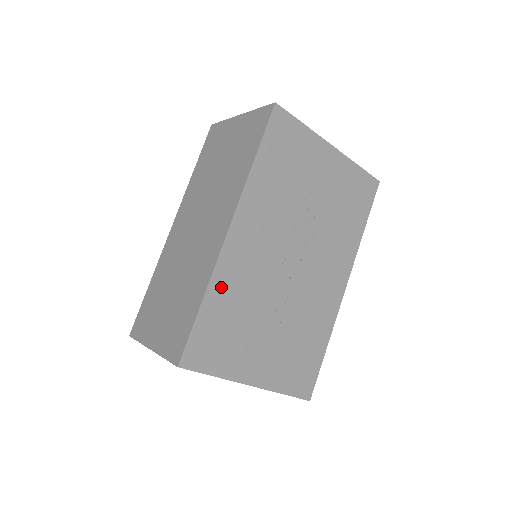
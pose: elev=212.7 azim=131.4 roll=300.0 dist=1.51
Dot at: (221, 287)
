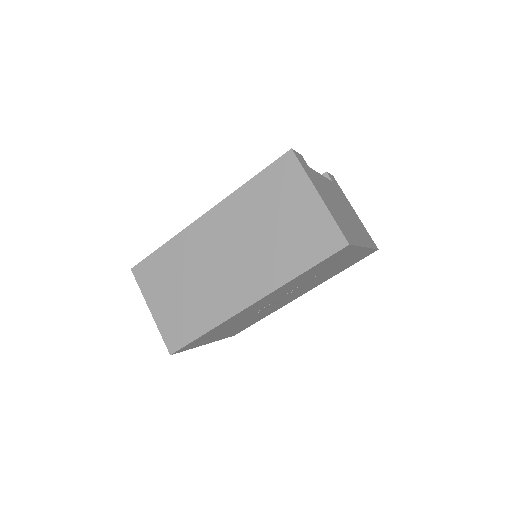
Dot at: occluded
